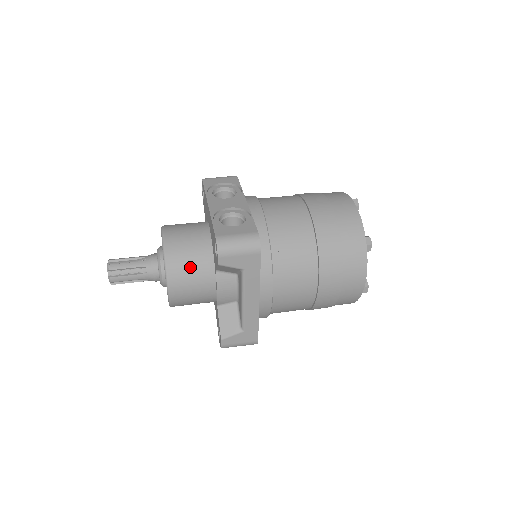
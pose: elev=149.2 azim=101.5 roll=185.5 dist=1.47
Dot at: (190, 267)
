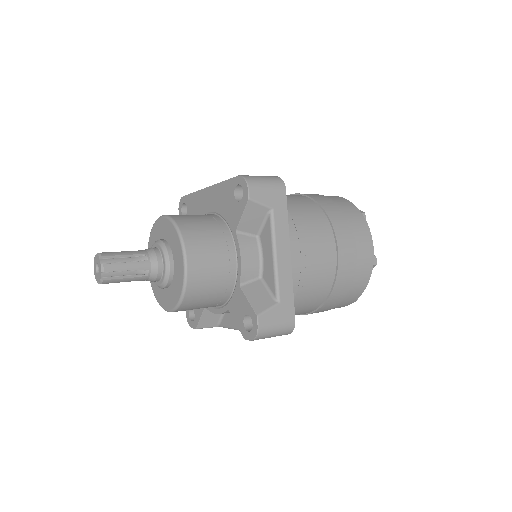
Dot at: (206, 233)
